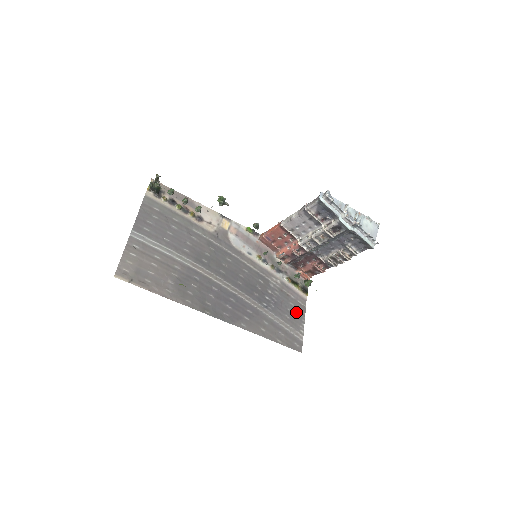
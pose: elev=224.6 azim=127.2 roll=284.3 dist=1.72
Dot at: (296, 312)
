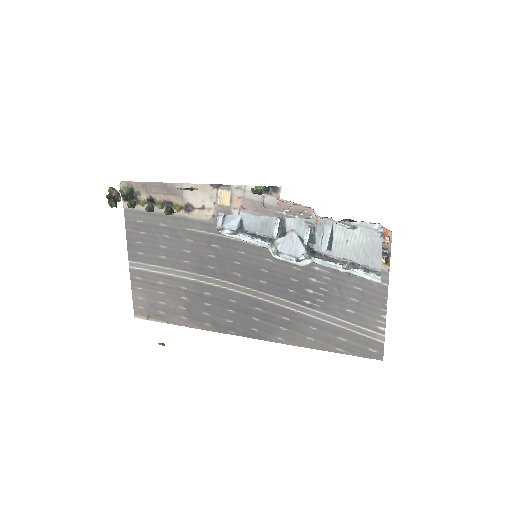
Dot at: (367, 300)
